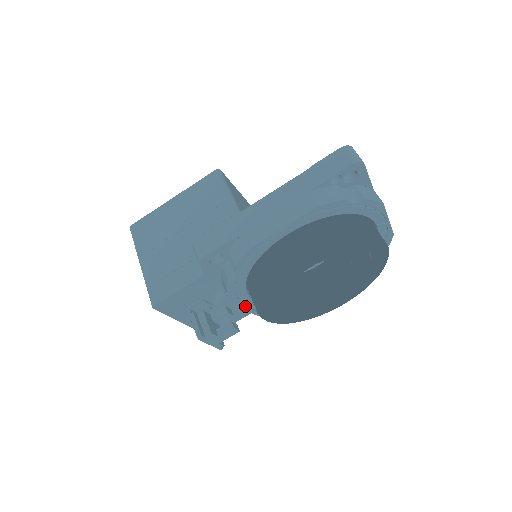
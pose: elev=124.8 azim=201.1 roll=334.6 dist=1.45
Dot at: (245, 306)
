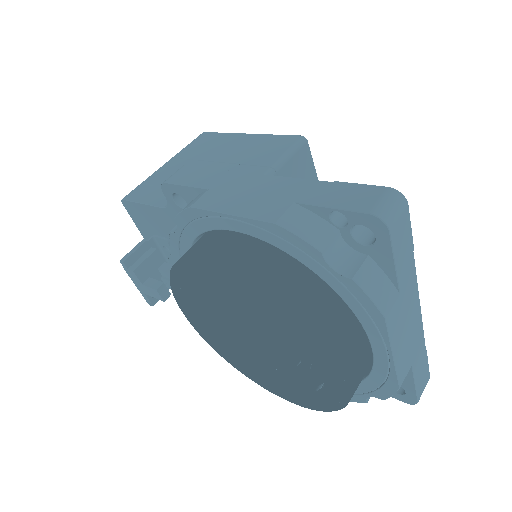
Dot at: occluded
